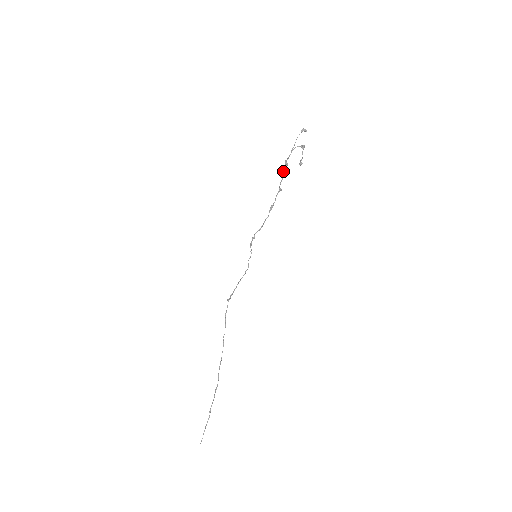
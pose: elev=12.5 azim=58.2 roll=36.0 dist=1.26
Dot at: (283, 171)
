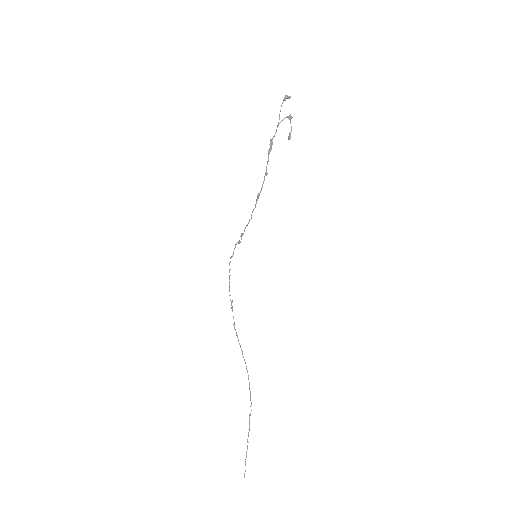
Dot at: (268, 152)
